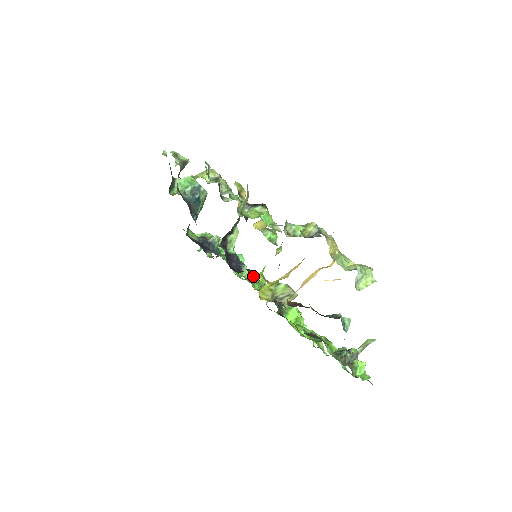
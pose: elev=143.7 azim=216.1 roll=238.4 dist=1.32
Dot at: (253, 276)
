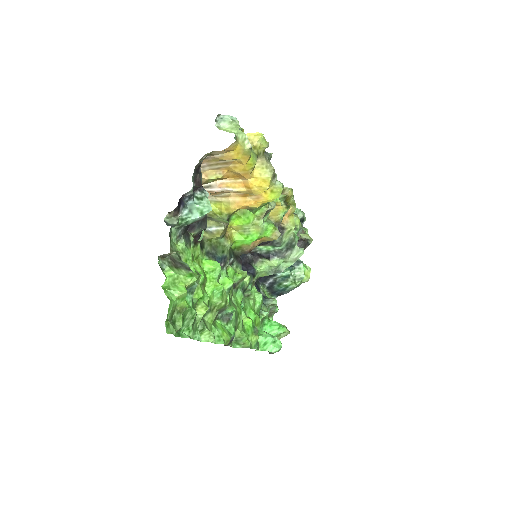
Dot at: (236, 258)
